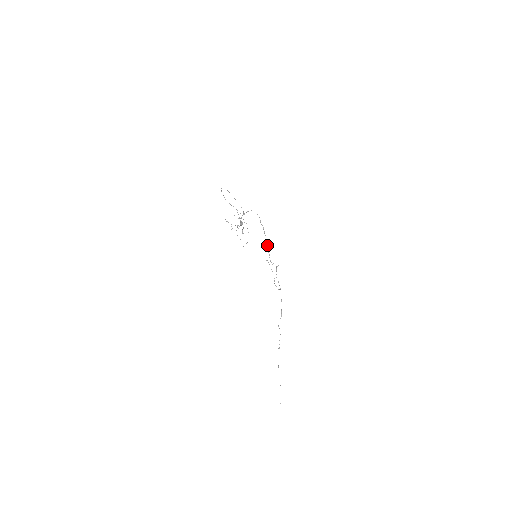
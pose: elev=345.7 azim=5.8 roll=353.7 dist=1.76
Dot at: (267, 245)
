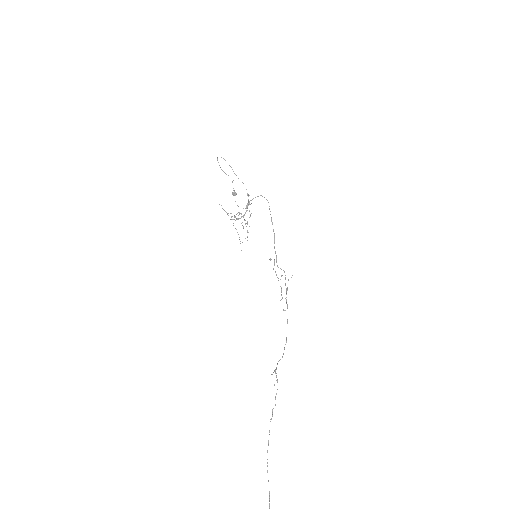
Dot at: (274, 240)
